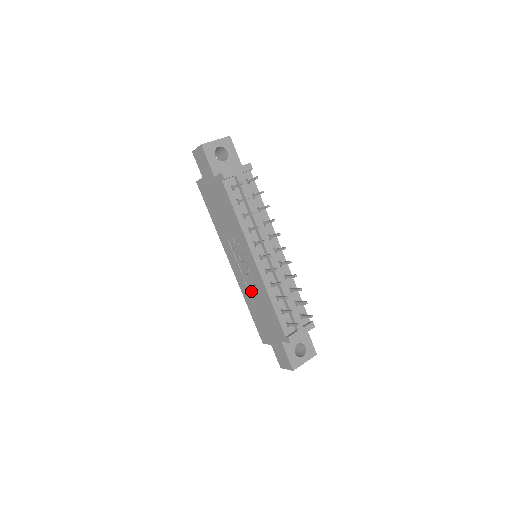
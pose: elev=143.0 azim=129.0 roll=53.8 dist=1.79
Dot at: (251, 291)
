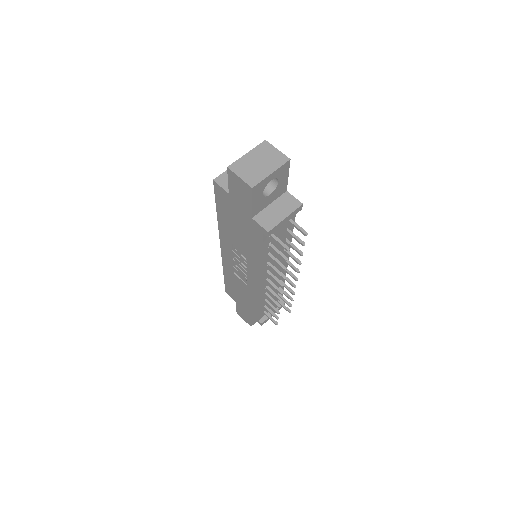
Dot at: (237, 279)
